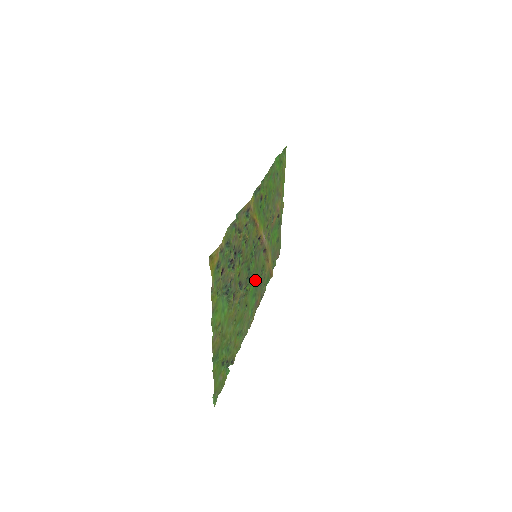
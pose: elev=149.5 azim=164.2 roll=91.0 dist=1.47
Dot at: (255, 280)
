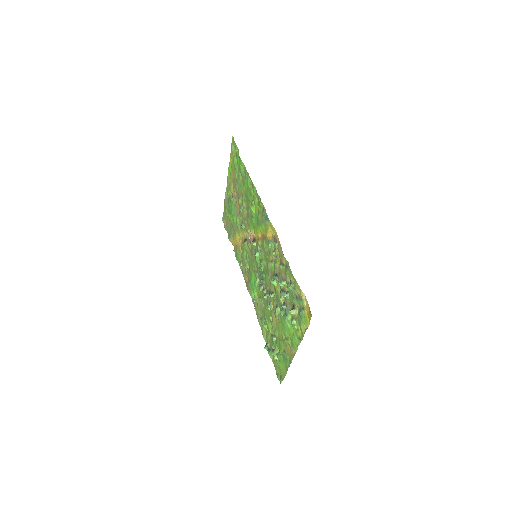
Dot at: (253, 271)
